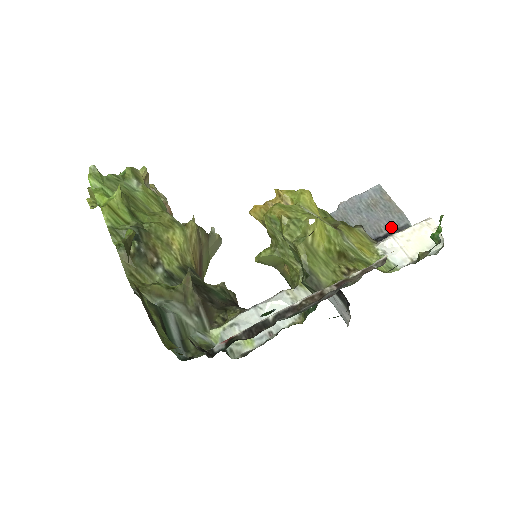
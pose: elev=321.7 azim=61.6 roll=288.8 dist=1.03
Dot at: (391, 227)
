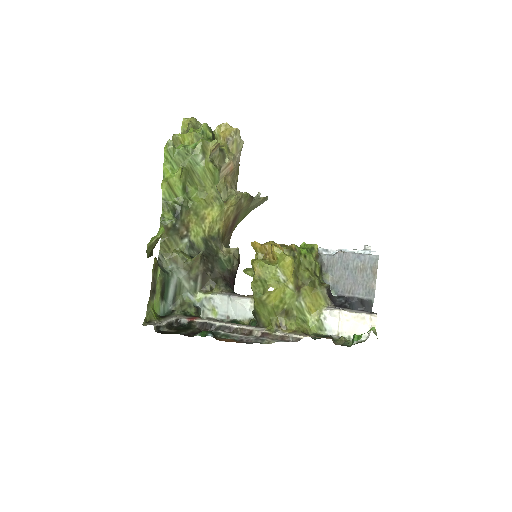
Dot at: (357, 294)
